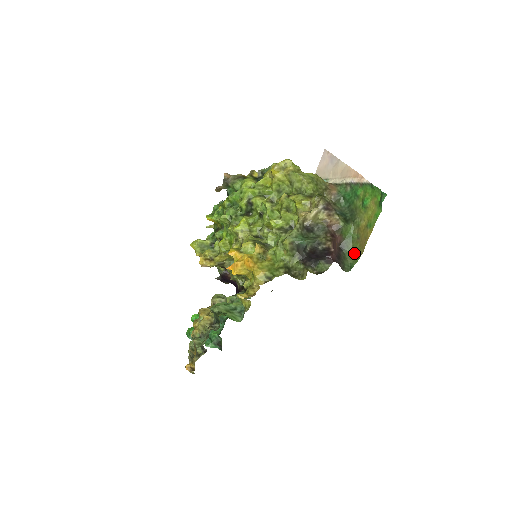
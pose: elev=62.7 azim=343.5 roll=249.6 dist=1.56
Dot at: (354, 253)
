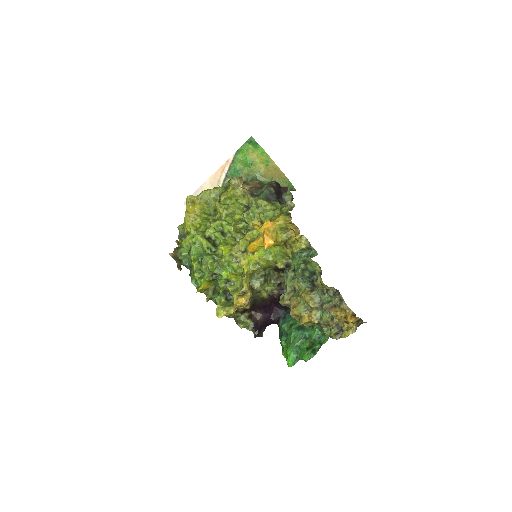
Dot at: (282, 185)
